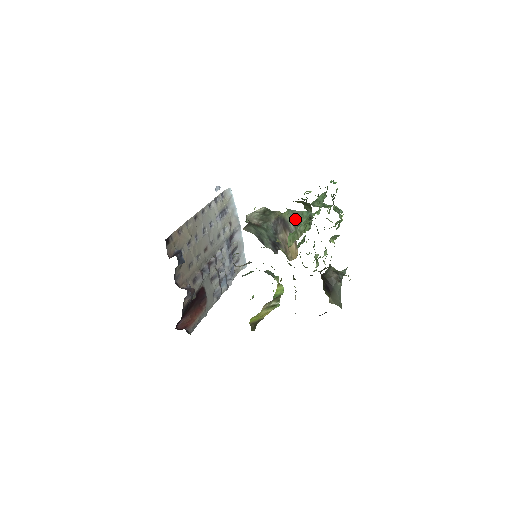
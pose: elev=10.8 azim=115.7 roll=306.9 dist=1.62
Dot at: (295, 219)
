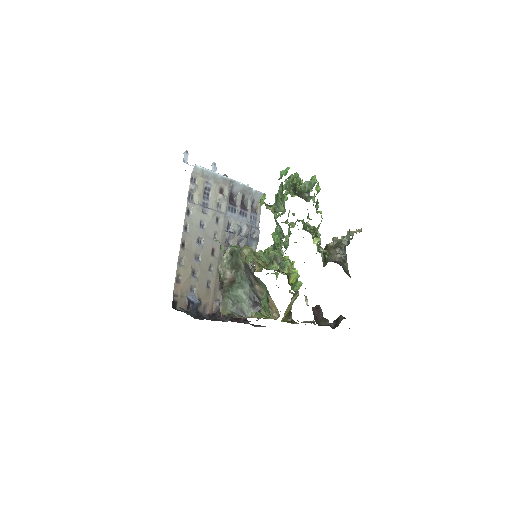
Dot at: occluded
